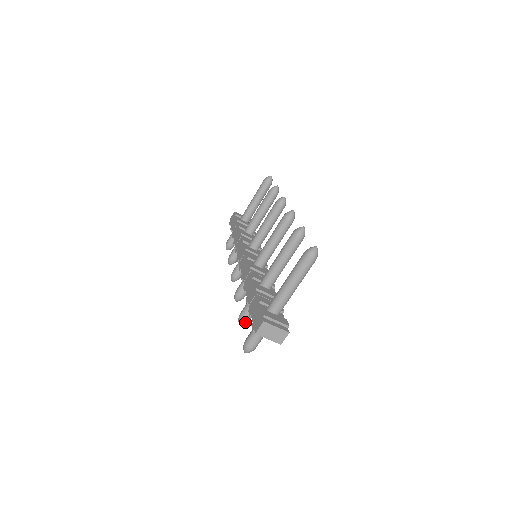
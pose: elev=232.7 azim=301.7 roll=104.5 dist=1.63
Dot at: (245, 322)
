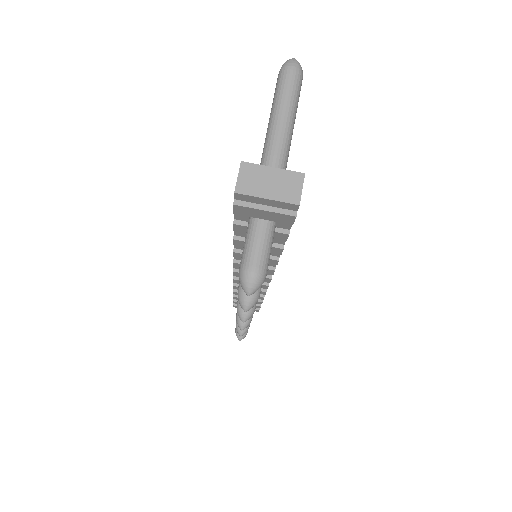
Dot at: (250, 296)
